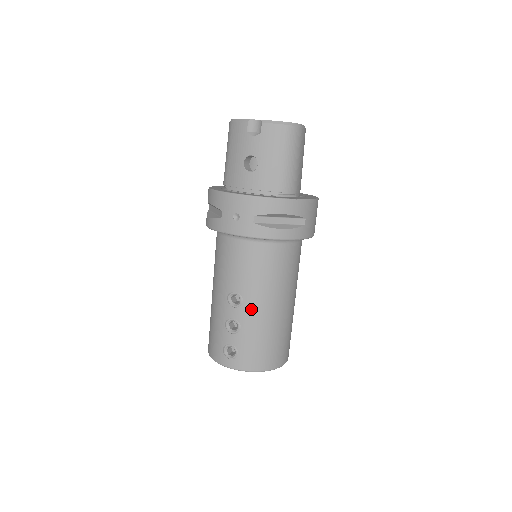
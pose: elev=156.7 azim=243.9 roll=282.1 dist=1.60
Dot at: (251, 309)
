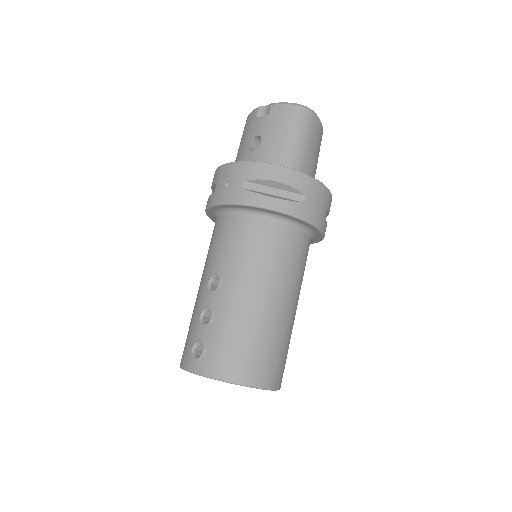
Dot at: (229, 294)
